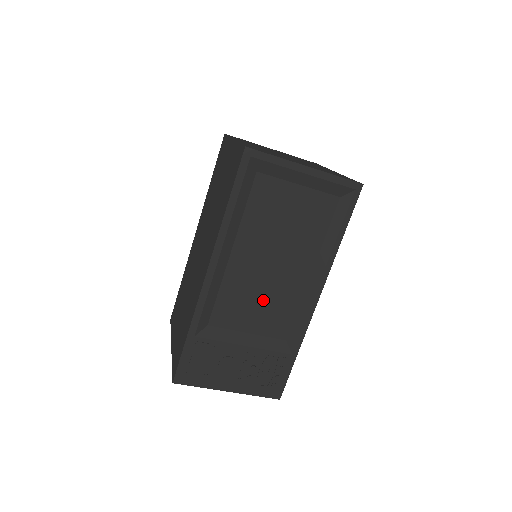
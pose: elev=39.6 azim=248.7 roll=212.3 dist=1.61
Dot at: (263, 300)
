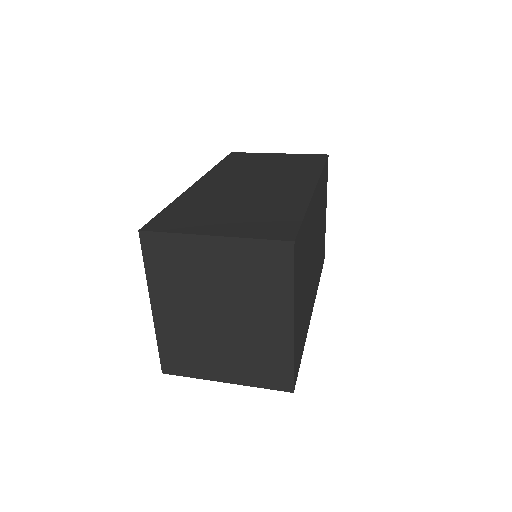
Dot at: occluded
